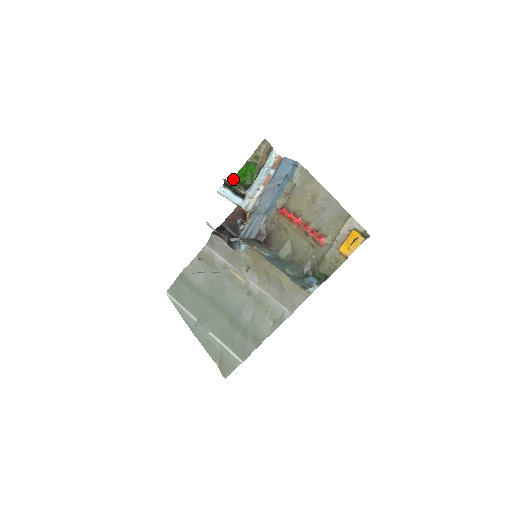
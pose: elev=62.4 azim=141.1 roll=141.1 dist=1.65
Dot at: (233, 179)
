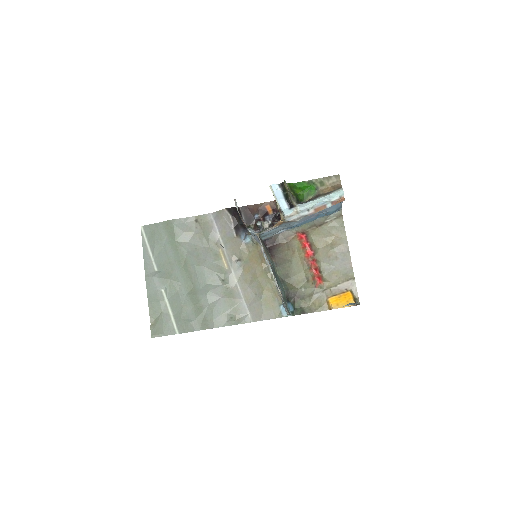
Dot at: (290, 185)
